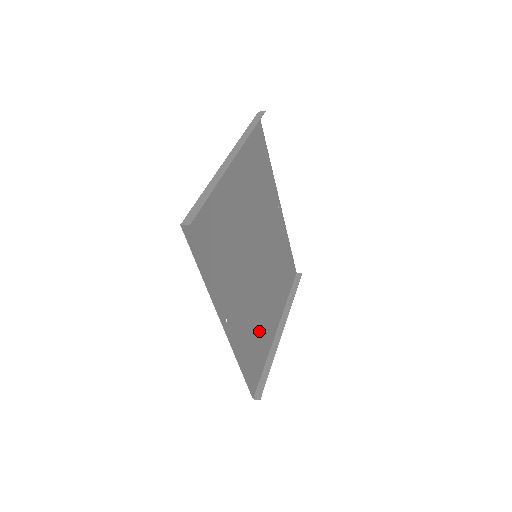
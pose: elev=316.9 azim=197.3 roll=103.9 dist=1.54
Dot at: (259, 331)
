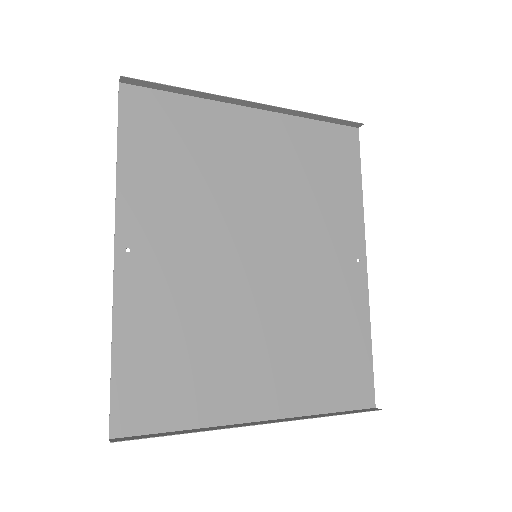
Dot at: (200, 360)
